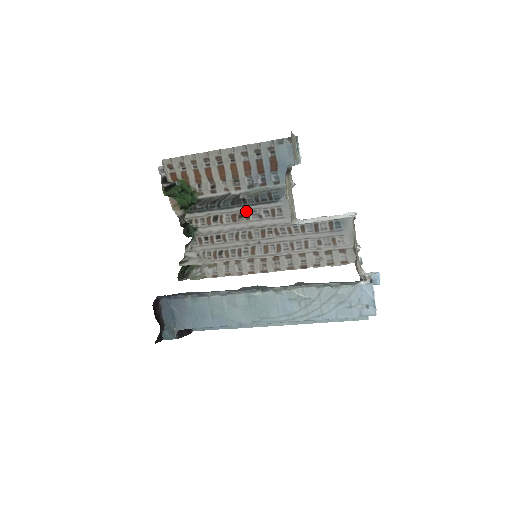
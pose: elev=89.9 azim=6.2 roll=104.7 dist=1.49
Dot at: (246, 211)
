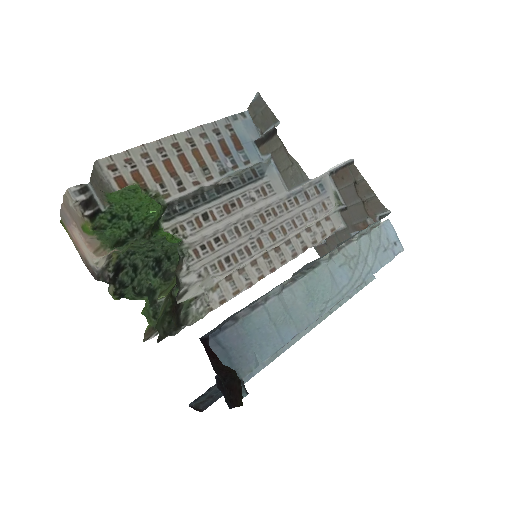
Dot at: (236, 197)
